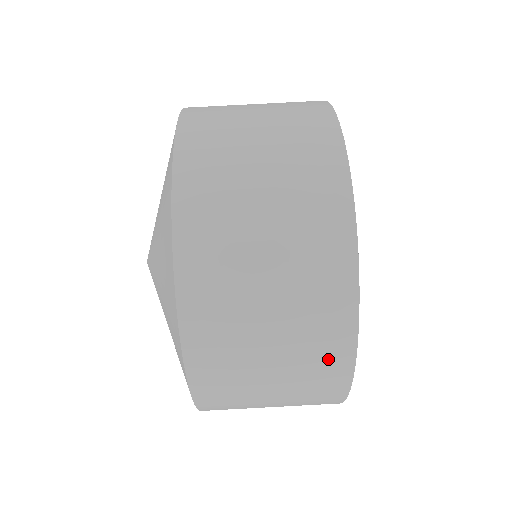
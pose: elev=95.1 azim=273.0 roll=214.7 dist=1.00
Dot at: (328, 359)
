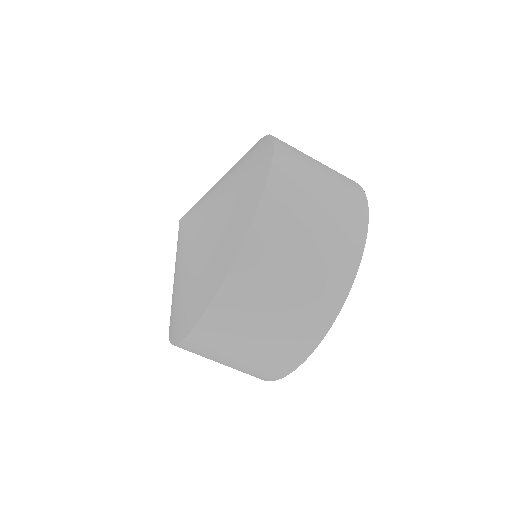
Dot at: occluded
